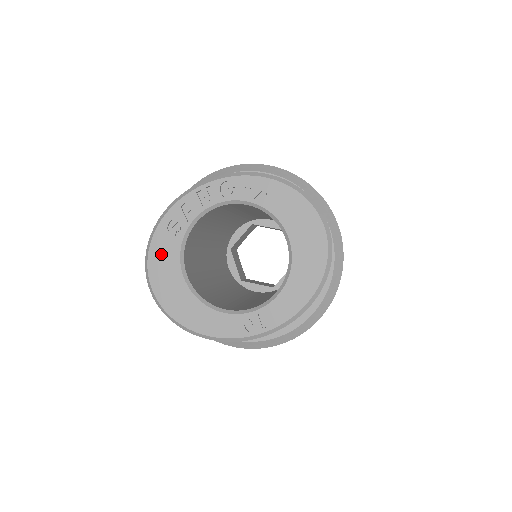
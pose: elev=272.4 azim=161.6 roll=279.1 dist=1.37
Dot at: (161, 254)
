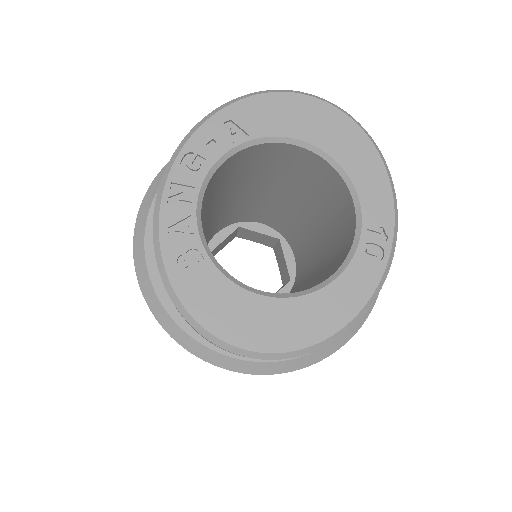
Dot at: (211, 305)
